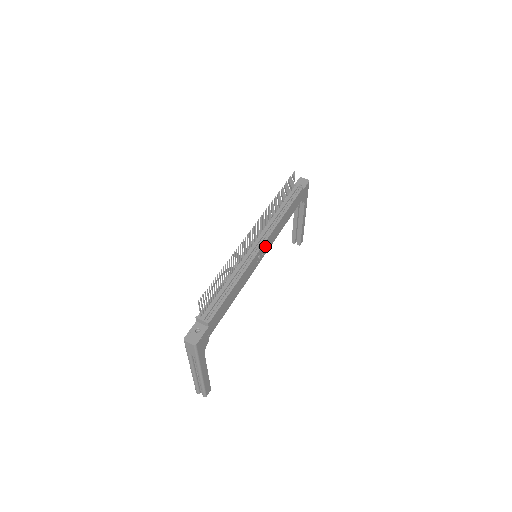
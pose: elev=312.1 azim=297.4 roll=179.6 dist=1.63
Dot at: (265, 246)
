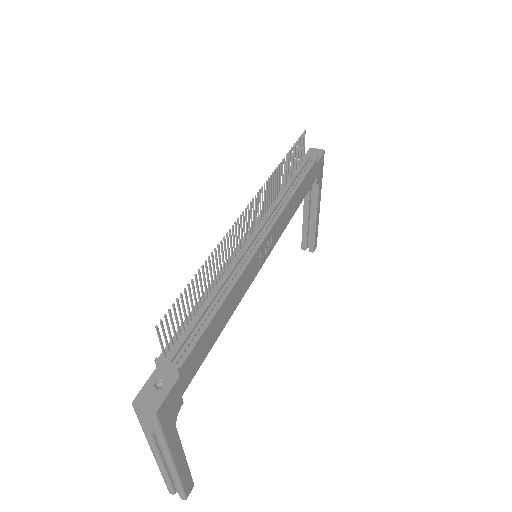
Dot at: (270, 239)
